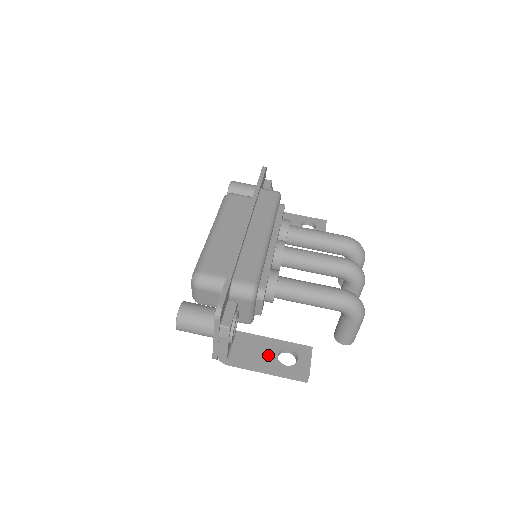
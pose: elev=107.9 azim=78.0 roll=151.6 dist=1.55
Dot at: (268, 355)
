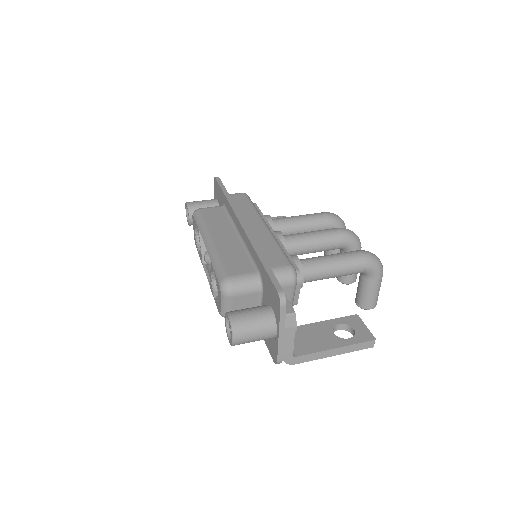
Dot at: (326, 337)
